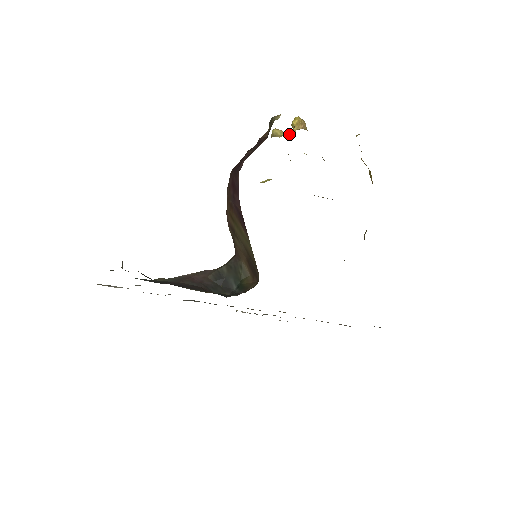
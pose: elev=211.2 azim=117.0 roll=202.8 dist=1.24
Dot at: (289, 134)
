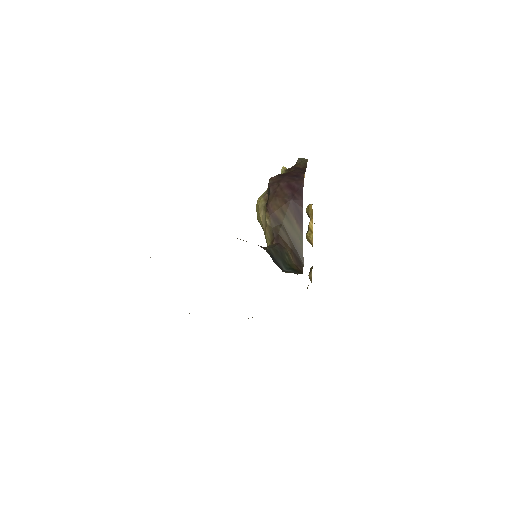
Dot at: occluded
